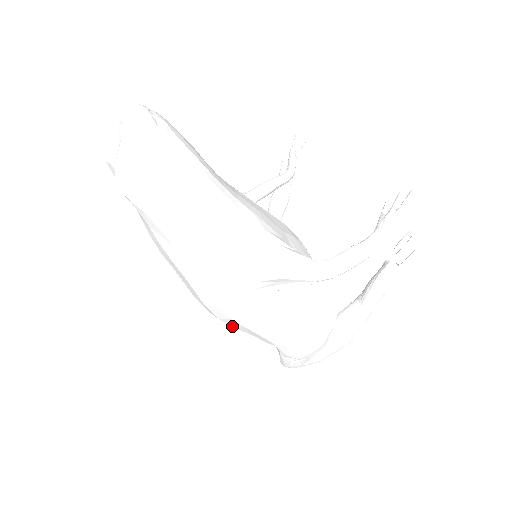
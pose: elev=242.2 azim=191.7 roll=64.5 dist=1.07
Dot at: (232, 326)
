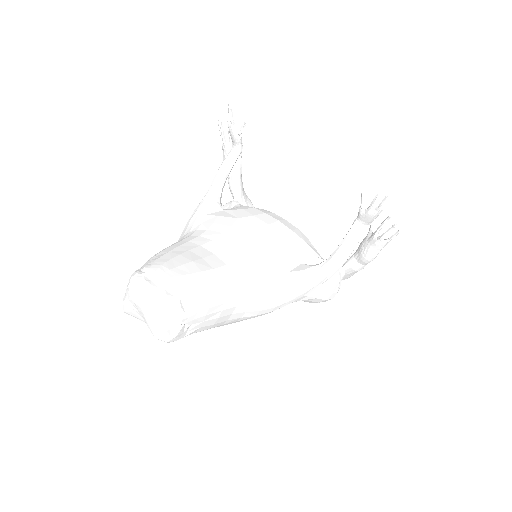
Dot at: occluded
